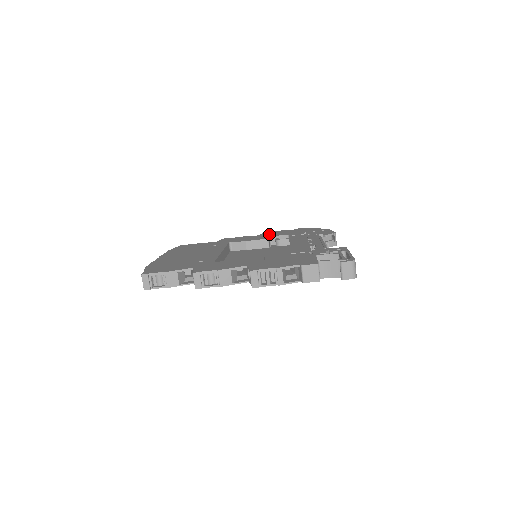
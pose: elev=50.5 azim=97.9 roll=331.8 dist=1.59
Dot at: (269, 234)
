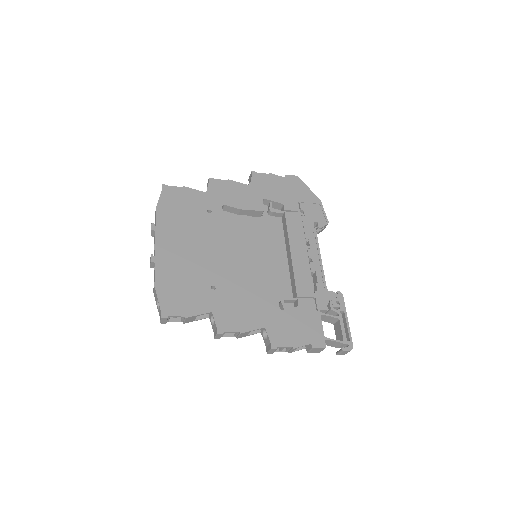
Dot at: (261, 188)
